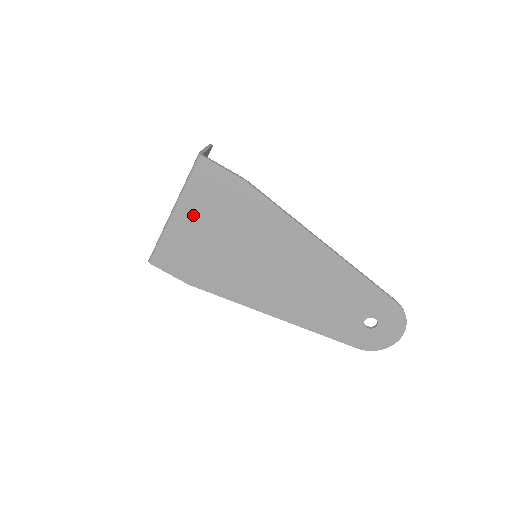
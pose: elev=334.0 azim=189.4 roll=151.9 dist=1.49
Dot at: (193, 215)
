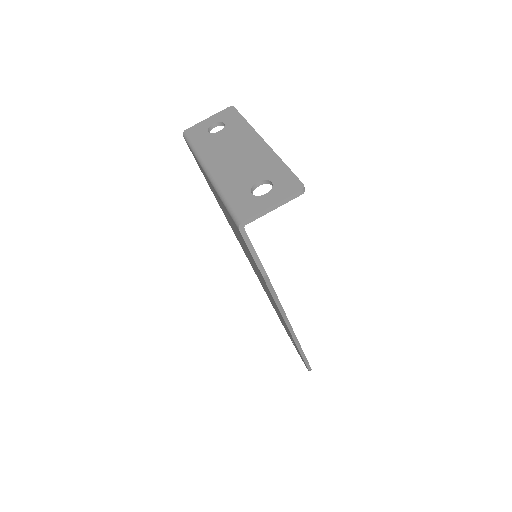
Dot at: occluded
